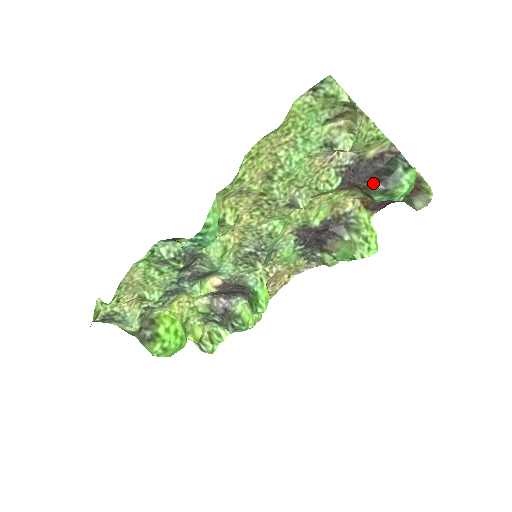
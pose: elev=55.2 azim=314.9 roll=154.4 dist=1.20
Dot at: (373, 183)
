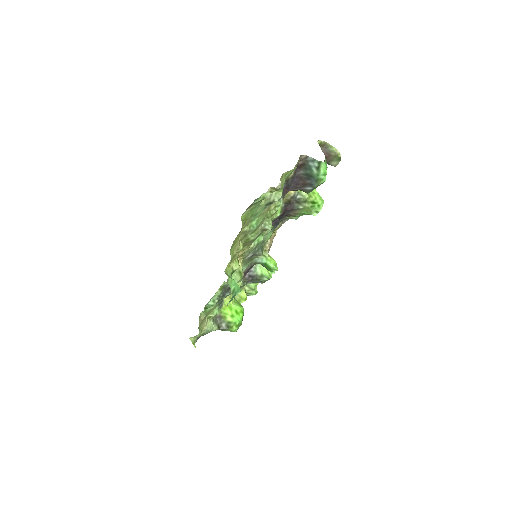
Dot at: (303, 188)
